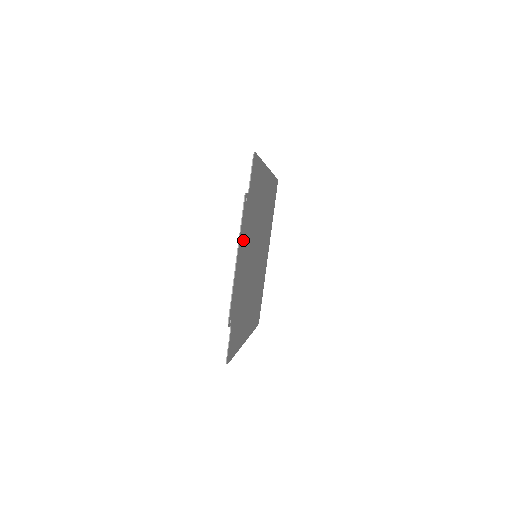
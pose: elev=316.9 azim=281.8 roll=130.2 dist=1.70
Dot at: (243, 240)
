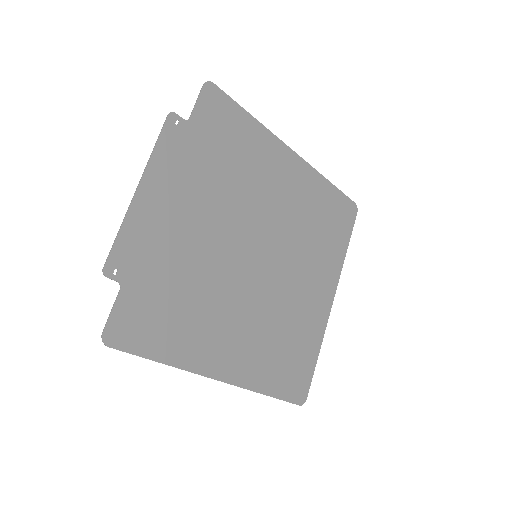
Dot at: (171, 178)
